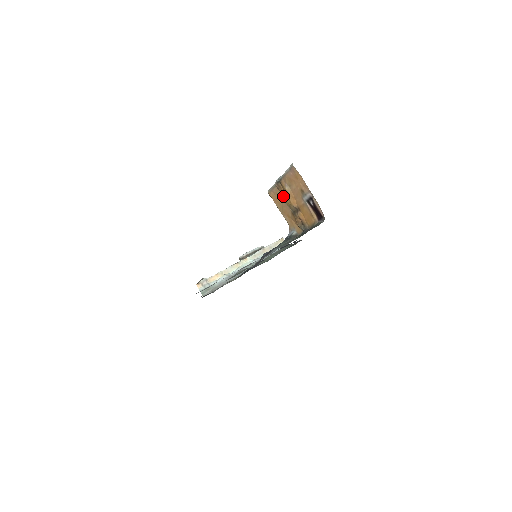
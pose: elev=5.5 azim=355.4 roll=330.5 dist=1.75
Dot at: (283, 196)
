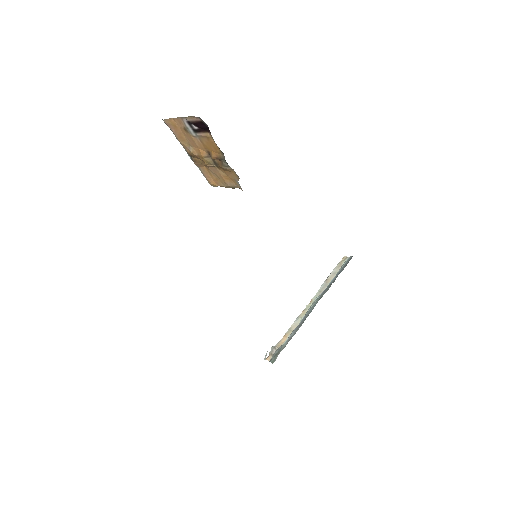
Dot at: (203, 164)
